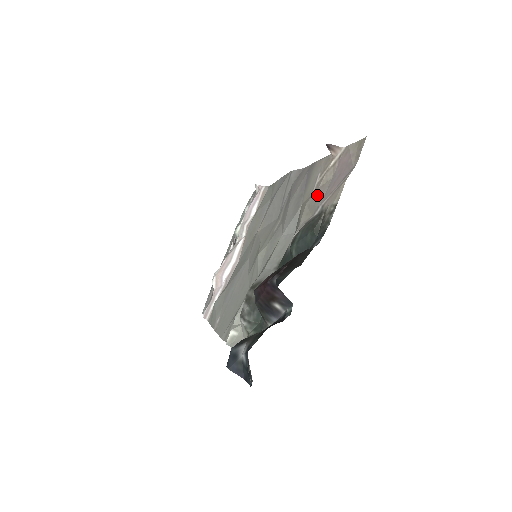
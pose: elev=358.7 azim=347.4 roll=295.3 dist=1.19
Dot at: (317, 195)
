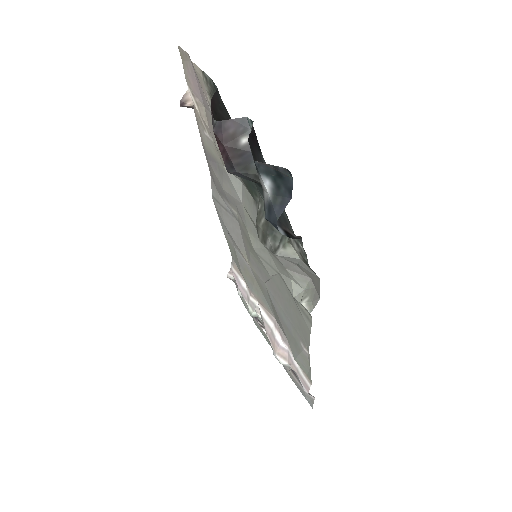
Dot at: (210, 126)
